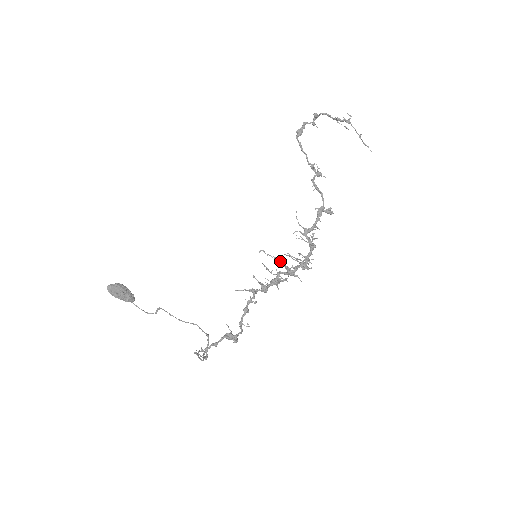
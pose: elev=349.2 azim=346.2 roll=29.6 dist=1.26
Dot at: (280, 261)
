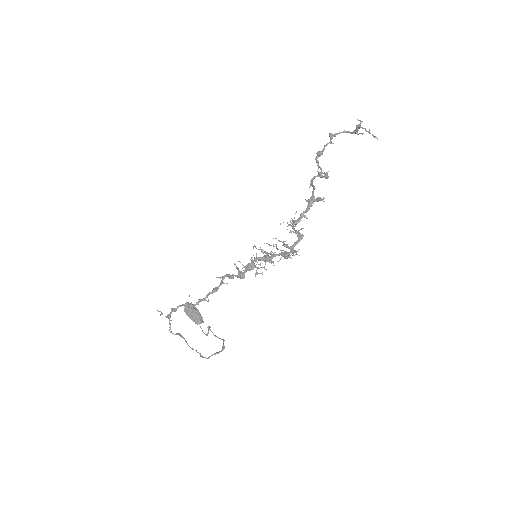
Dot at: (264, 252)
